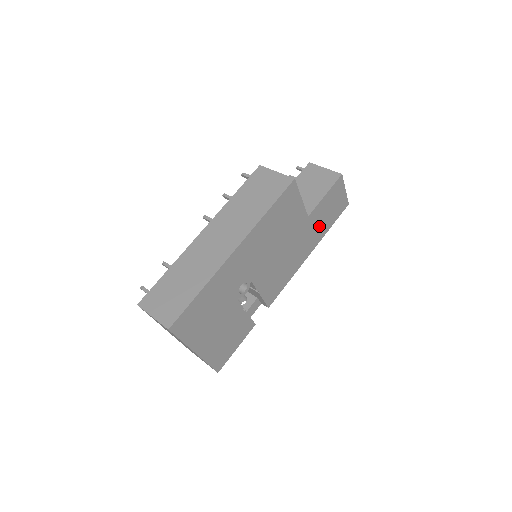
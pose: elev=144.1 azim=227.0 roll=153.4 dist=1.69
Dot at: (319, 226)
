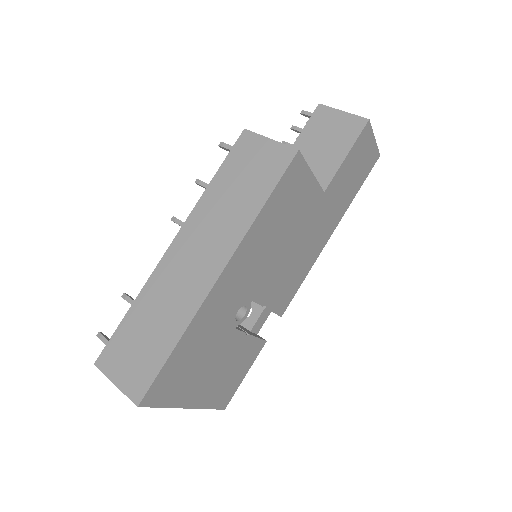
Dot at: (341, 198)
